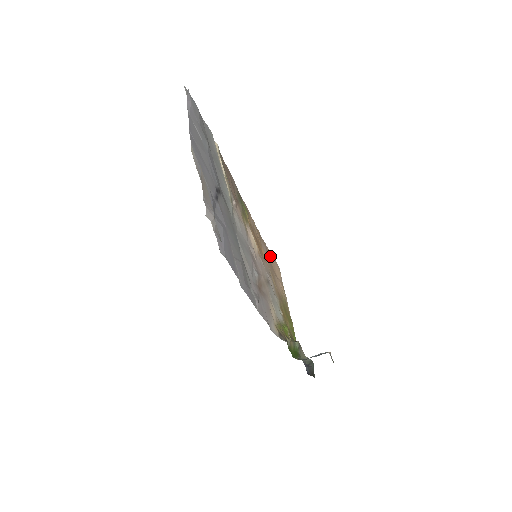
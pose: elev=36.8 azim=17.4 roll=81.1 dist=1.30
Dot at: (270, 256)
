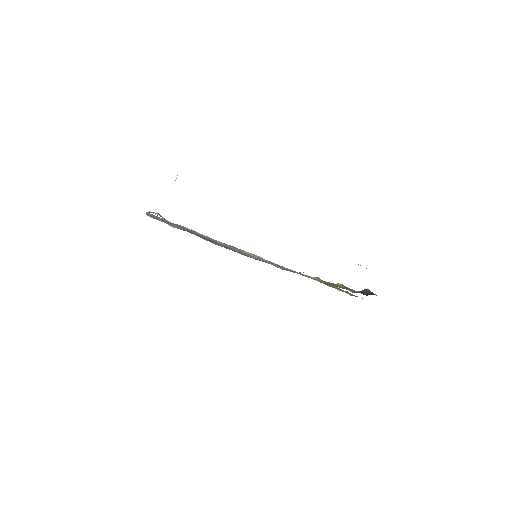
Dot at: occluded
